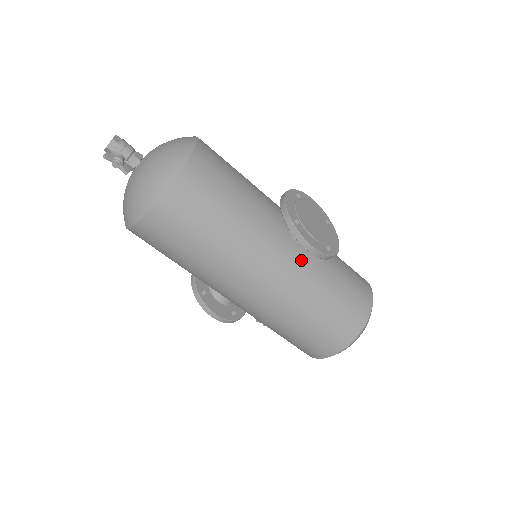
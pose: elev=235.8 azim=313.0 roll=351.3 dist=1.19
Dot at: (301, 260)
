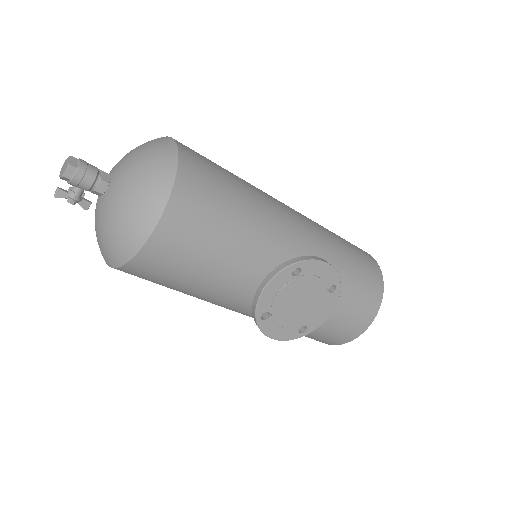
Dot at: occluded
